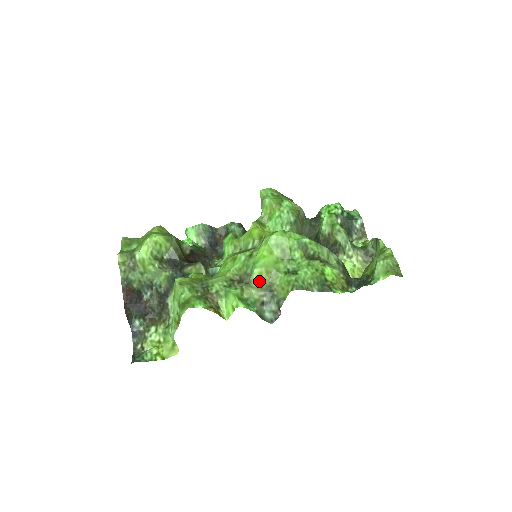
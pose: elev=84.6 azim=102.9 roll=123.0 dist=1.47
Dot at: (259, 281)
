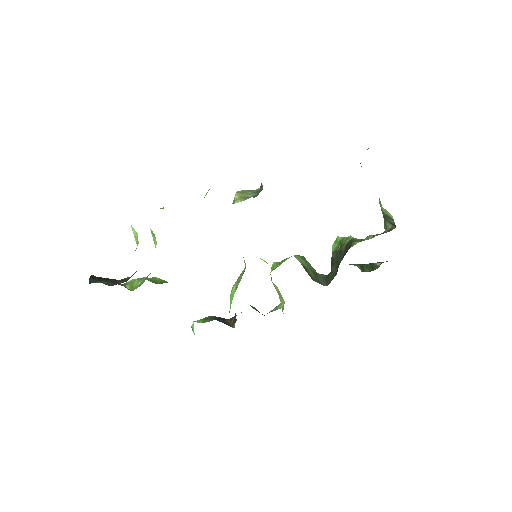
Dot at: (241, 193)
